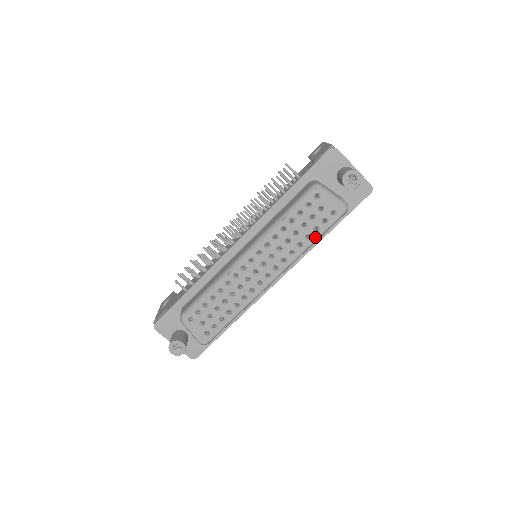
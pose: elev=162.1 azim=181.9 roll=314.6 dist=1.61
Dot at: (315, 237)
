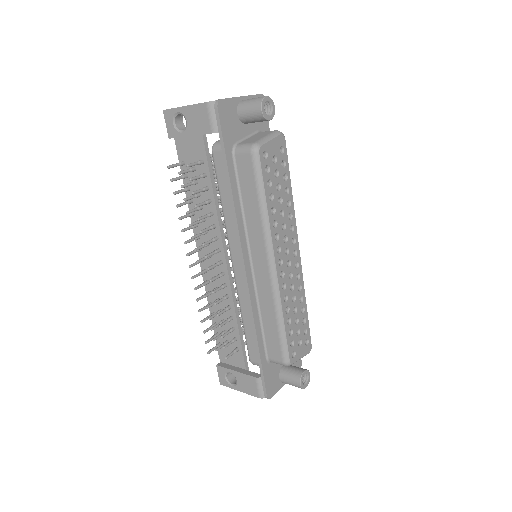
Dot at: (289, 184)
